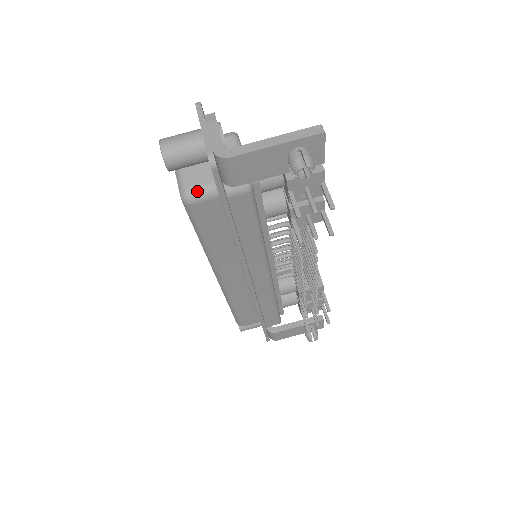
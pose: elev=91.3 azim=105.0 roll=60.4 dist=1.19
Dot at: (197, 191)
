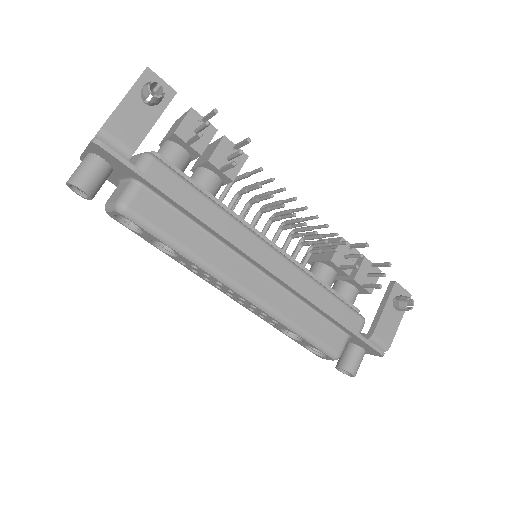
Dot at: (123, 195)
